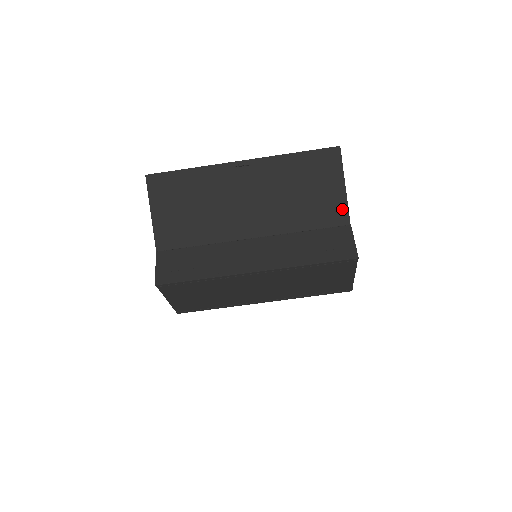
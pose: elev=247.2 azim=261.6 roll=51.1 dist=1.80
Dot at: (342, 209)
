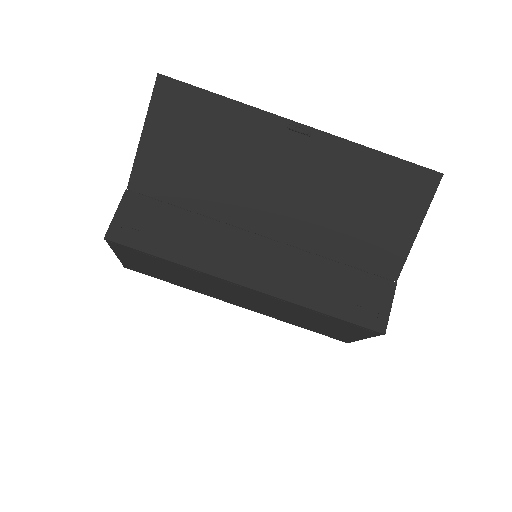
Dot at: (398, 257)
